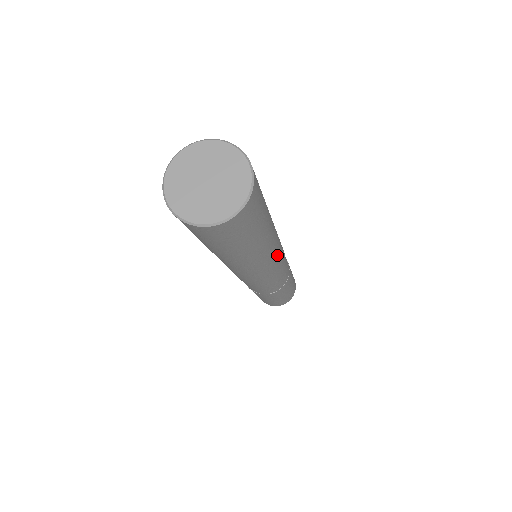
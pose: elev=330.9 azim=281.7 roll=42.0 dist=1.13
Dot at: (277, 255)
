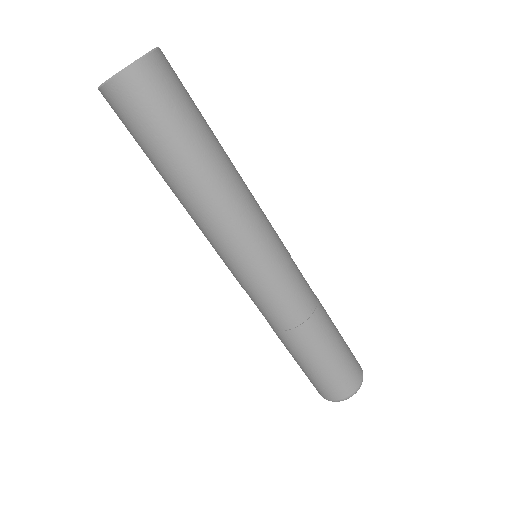
Dot at: (251, 221)
